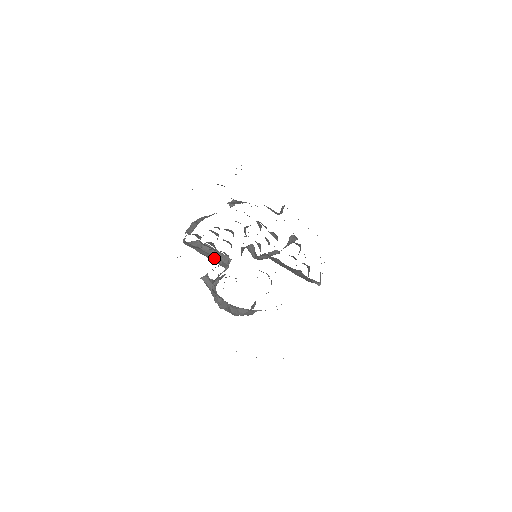
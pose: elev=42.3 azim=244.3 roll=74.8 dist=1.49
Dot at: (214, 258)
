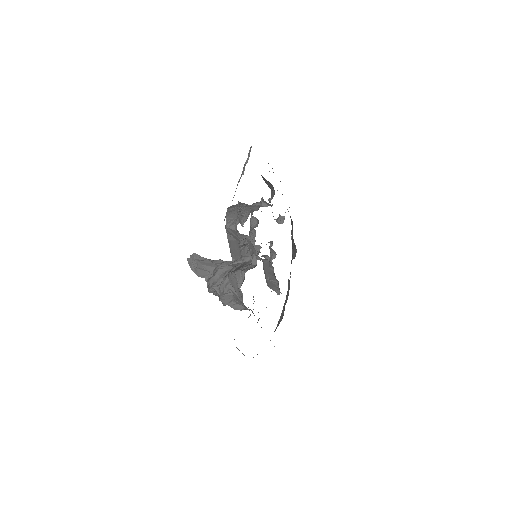
Dot at: (237, 250)
